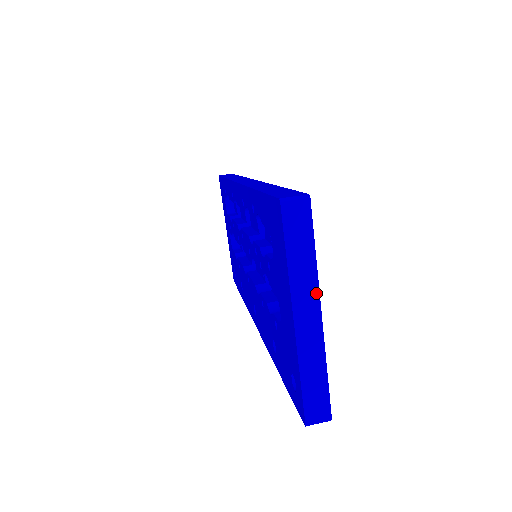
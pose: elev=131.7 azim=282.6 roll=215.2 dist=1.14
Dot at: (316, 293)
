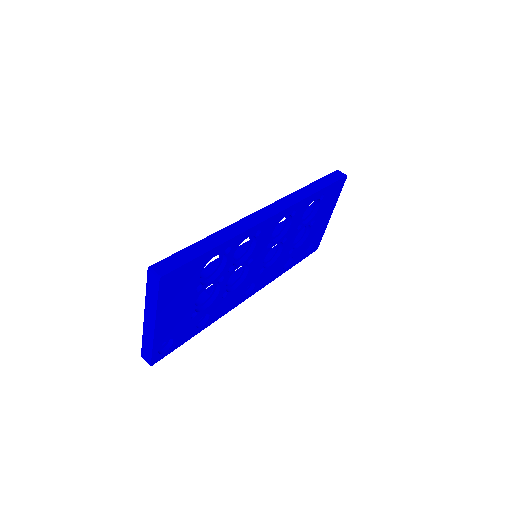
Dot at: (154, 316)
